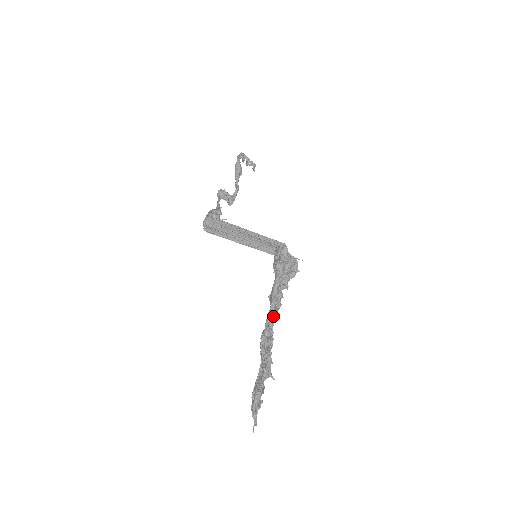
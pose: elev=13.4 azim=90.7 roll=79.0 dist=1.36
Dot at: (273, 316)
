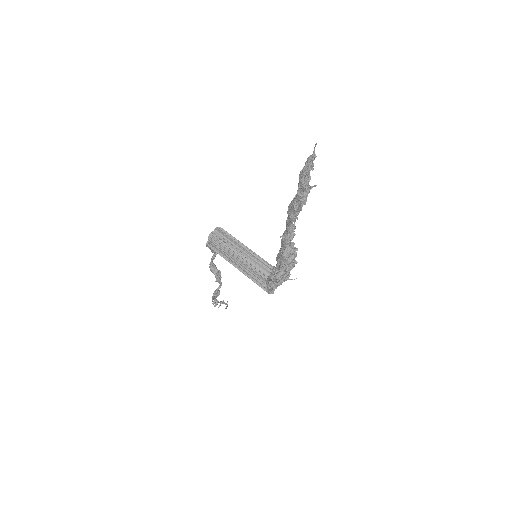
Dot at: occluded
